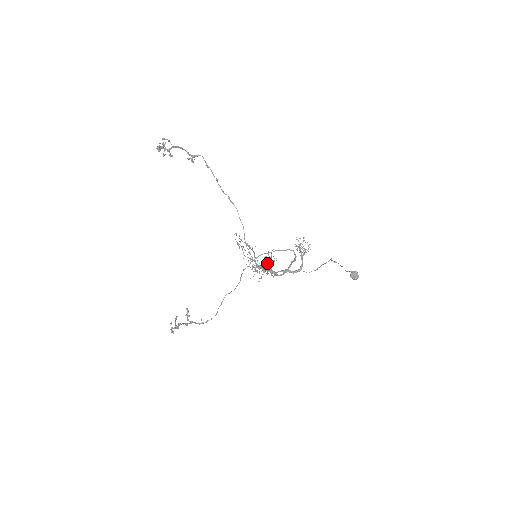
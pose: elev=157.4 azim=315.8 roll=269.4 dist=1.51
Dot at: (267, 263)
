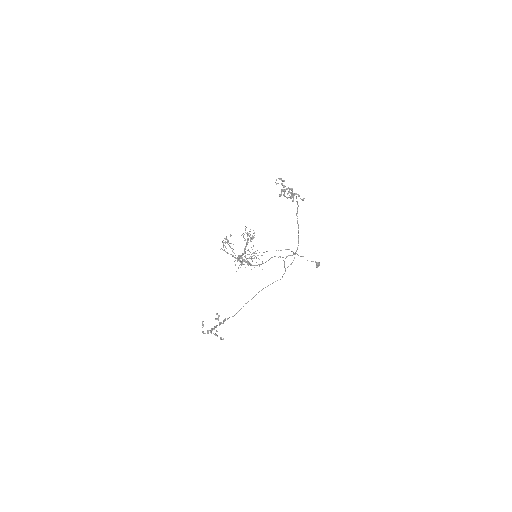
Dot at: (249, 257)
